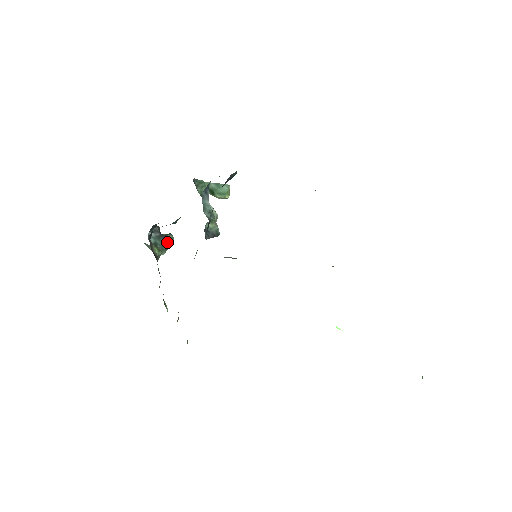
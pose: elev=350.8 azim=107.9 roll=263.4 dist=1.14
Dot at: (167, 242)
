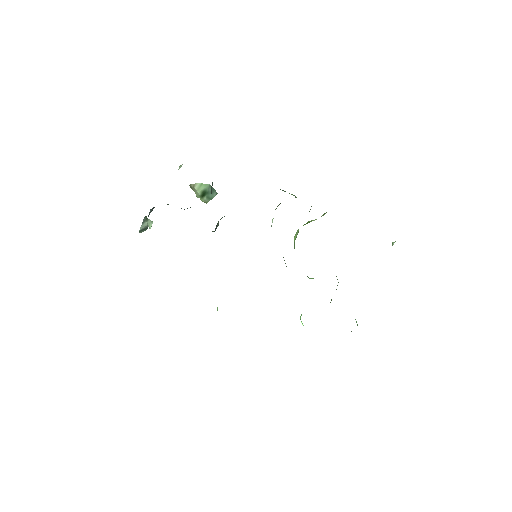
Dot at: occluded
